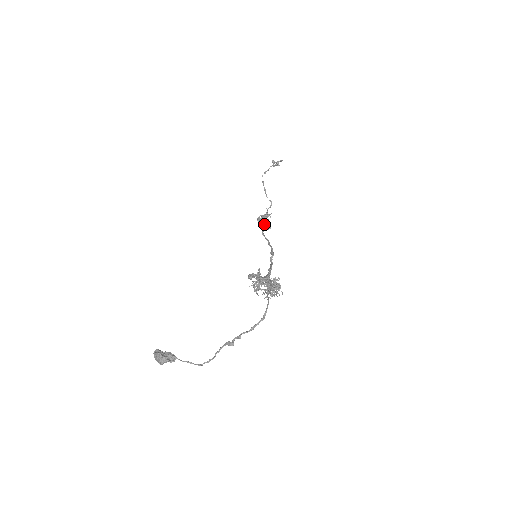
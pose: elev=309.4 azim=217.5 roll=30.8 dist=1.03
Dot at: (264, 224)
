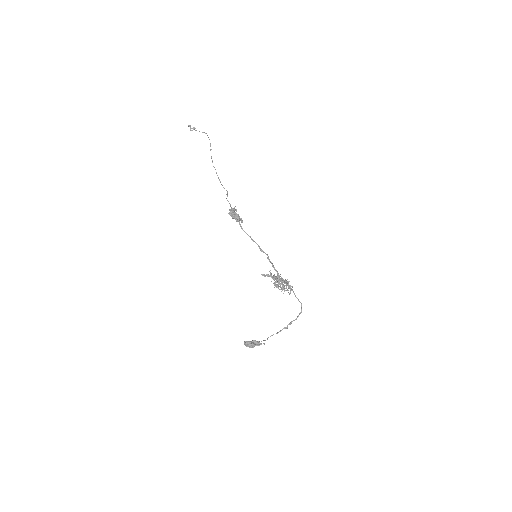
Dot at: (238, 220)
